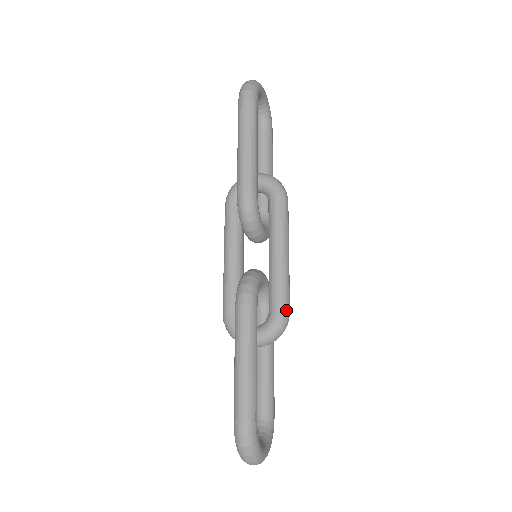
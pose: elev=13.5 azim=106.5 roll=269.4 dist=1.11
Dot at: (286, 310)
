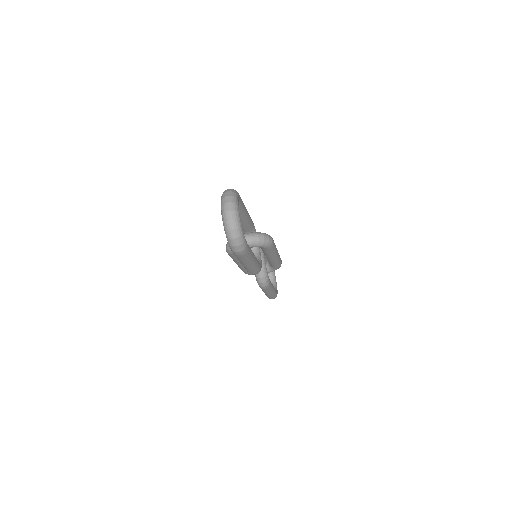
Dot at: occluded
